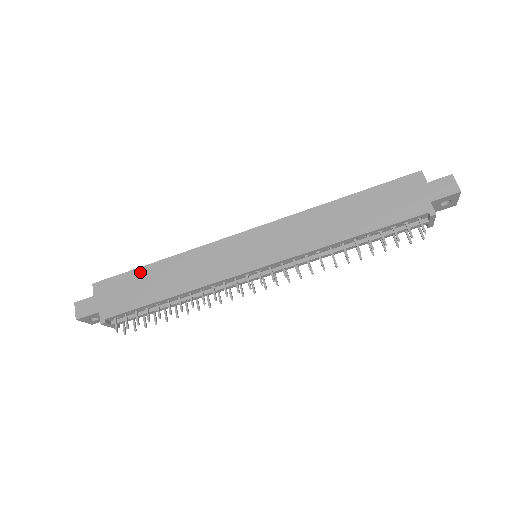
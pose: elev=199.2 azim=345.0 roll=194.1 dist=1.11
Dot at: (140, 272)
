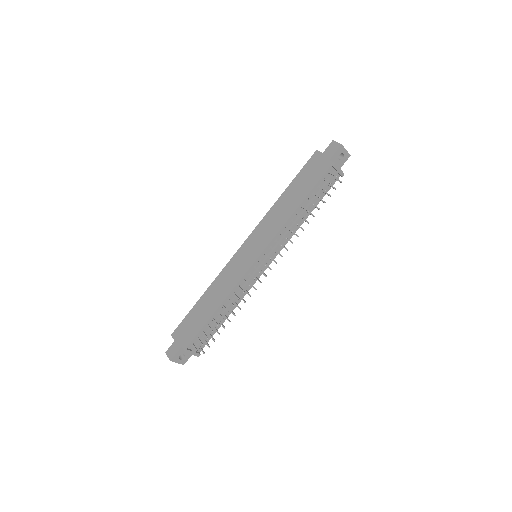
Dot at: (195, 309)
